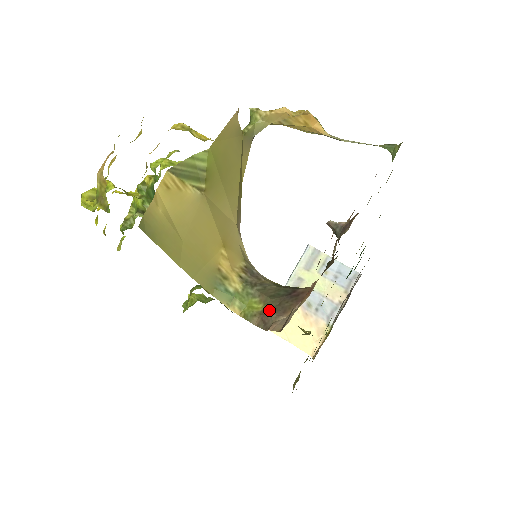
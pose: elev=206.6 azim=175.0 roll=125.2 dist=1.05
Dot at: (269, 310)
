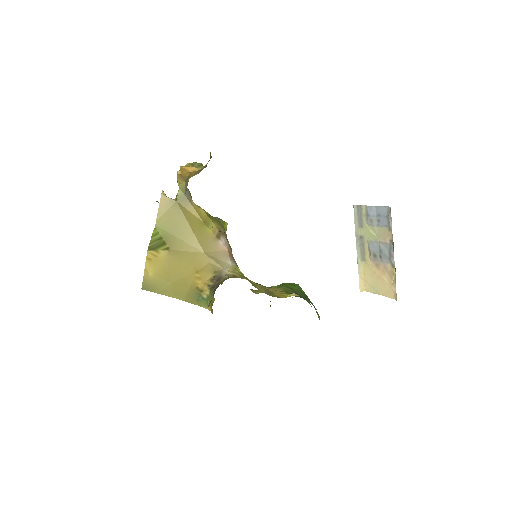
Dot at: occluded
